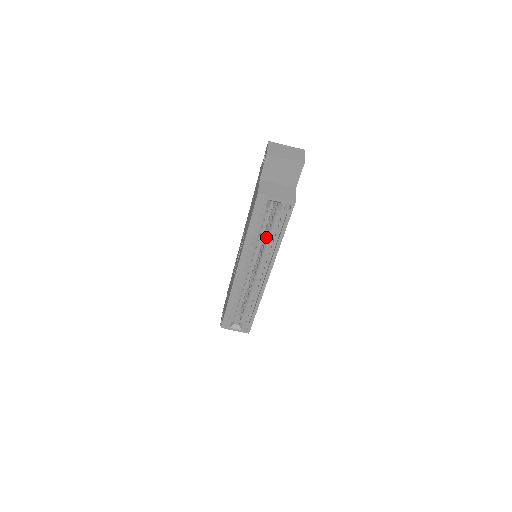
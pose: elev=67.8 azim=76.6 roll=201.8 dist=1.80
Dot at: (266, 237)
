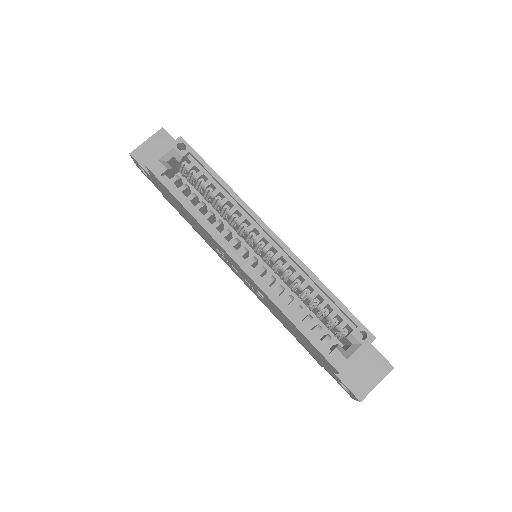
Dot at: (216, 204)
